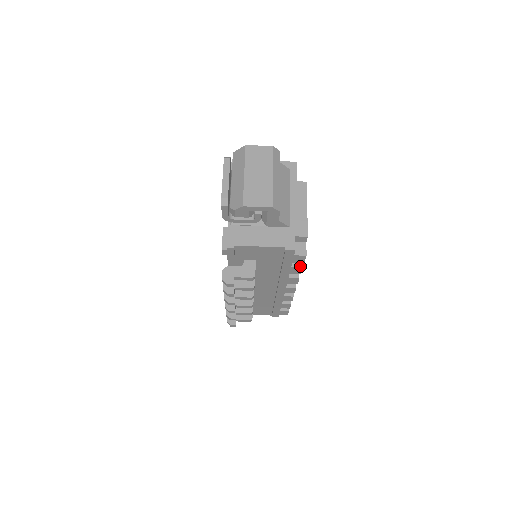
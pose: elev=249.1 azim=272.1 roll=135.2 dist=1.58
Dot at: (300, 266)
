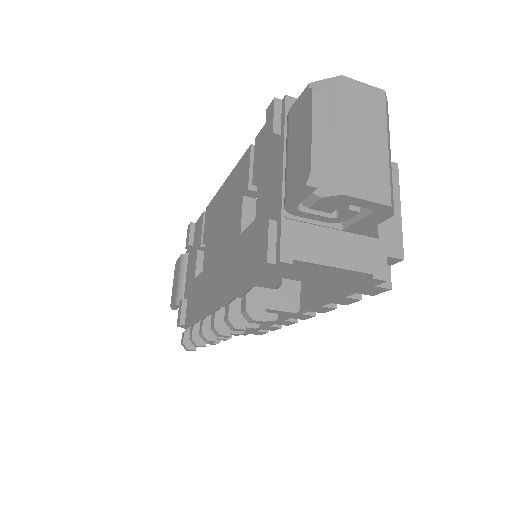
Dot at: (358, 297)
